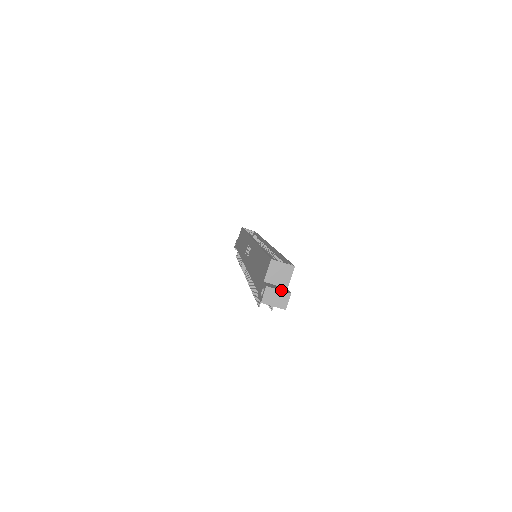
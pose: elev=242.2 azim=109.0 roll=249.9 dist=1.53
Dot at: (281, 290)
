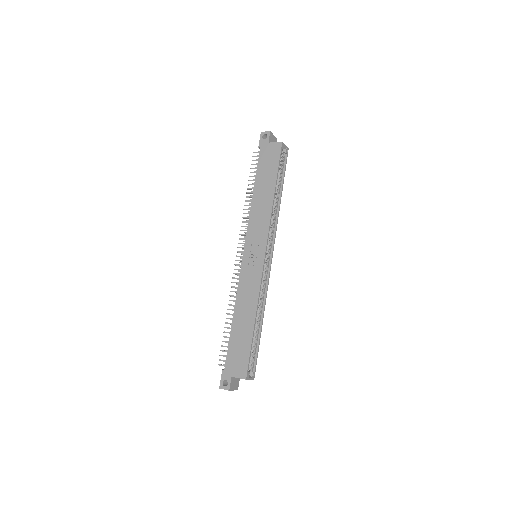
Dot at: occluded
